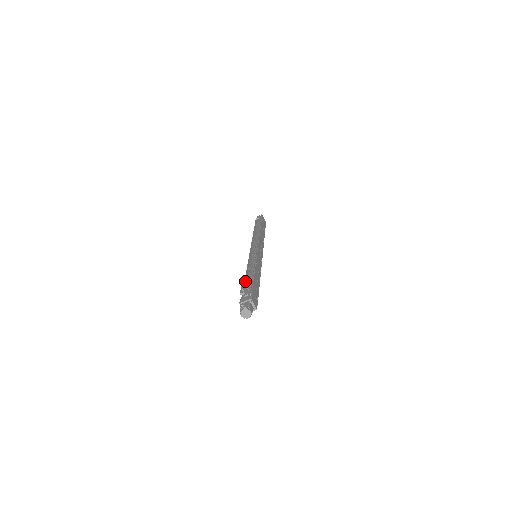
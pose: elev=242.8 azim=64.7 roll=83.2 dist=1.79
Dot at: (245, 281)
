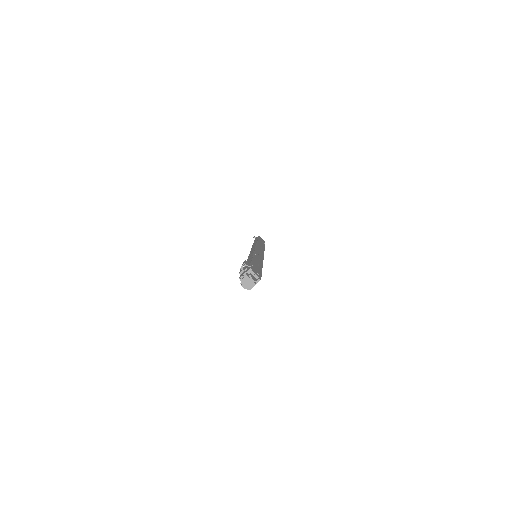
Dot at: (243, 262)
